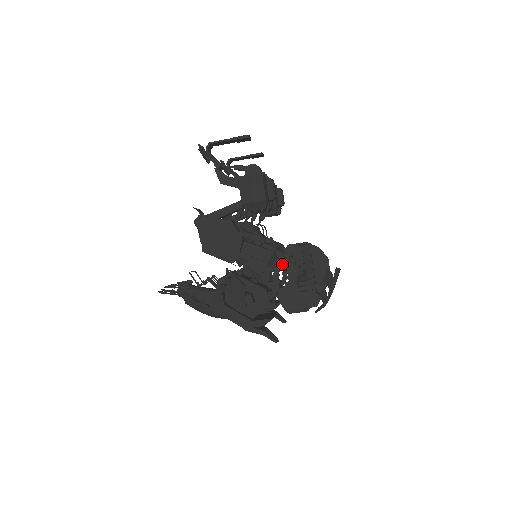
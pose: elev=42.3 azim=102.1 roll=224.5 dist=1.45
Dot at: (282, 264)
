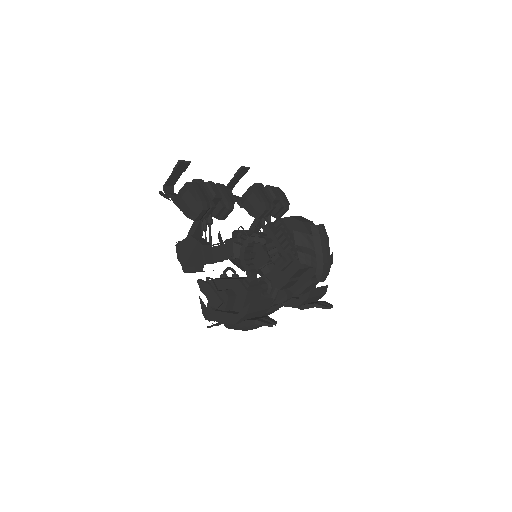
Dot at: (243, 249)
